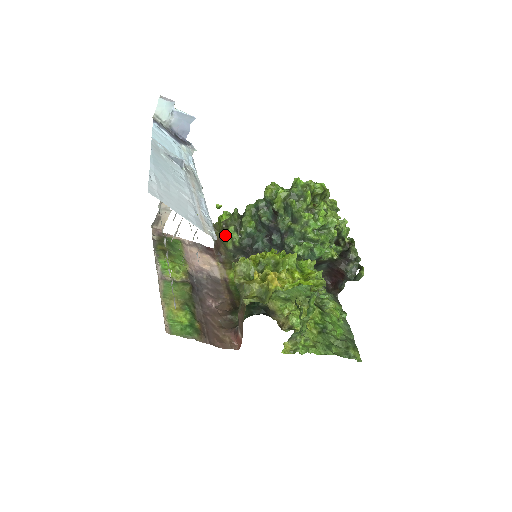
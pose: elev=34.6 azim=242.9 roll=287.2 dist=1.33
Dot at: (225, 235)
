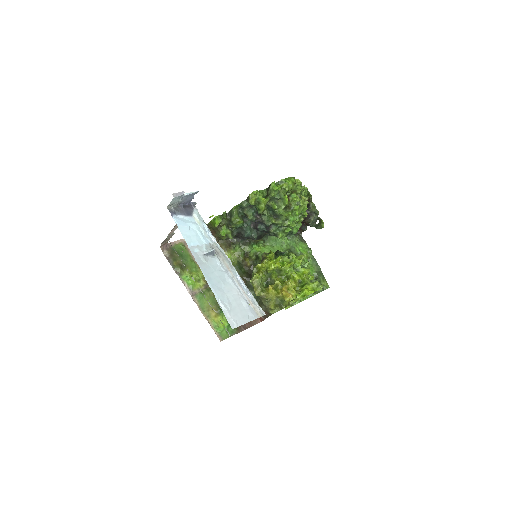
Dot at: (222, 236)
